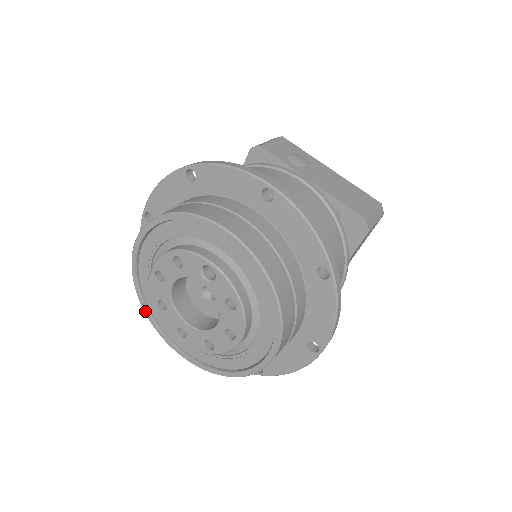
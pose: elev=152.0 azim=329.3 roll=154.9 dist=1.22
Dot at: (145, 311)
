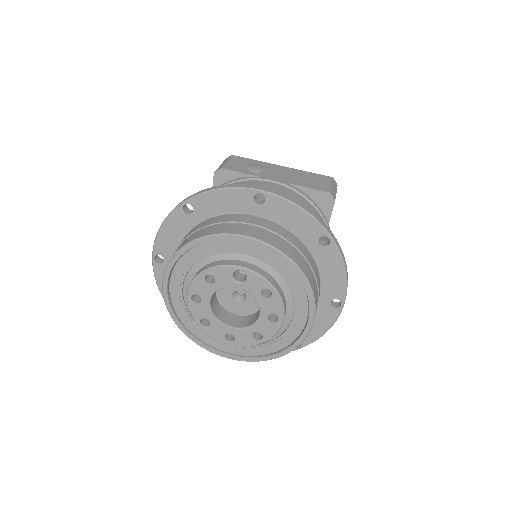
Dot at: (188, 336)
